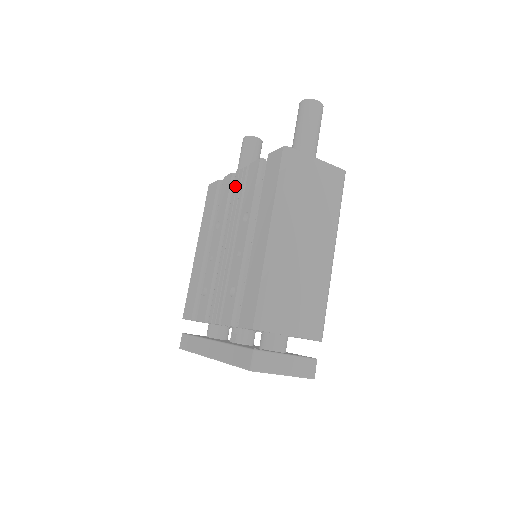
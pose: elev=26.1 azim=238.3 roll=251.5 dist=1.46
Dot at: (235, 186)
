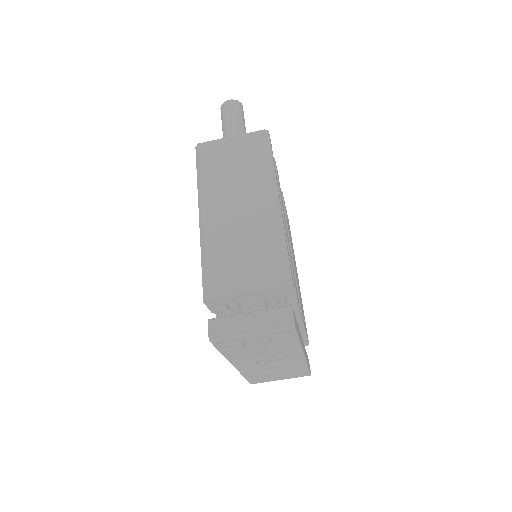
Dot at: occluded
